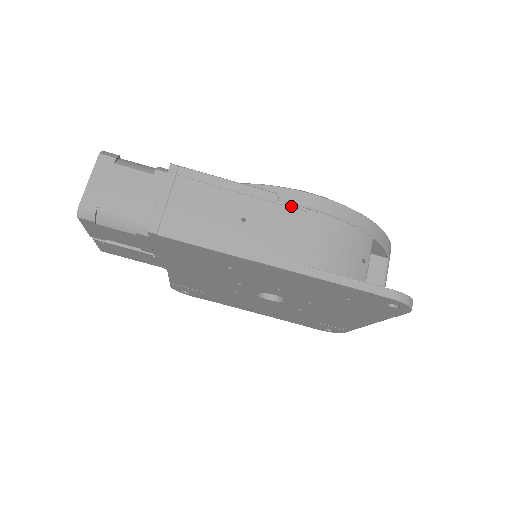
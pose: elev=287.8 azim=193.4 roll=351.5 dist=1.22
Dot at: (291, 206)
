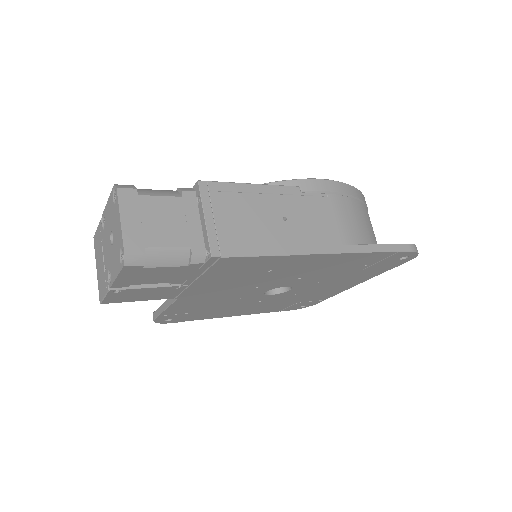
Dot at: (313, 195)
